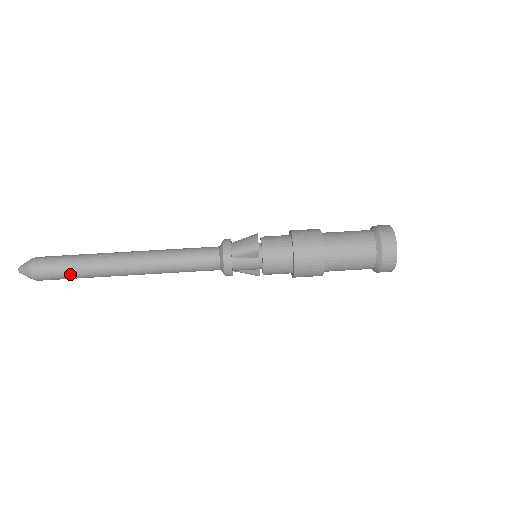
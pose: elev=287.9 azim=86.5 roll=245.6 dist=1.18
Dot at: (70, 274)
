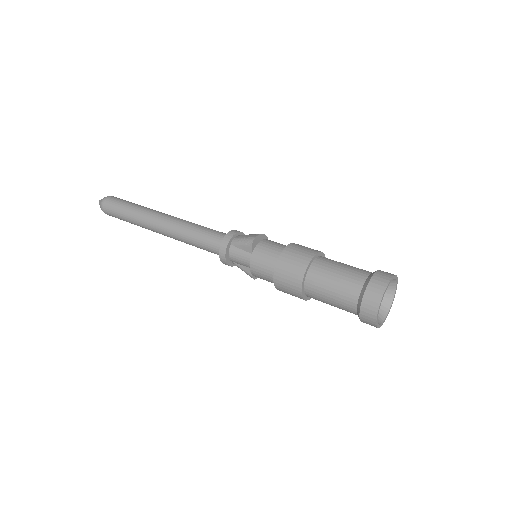
Dot at: (122, 214)
